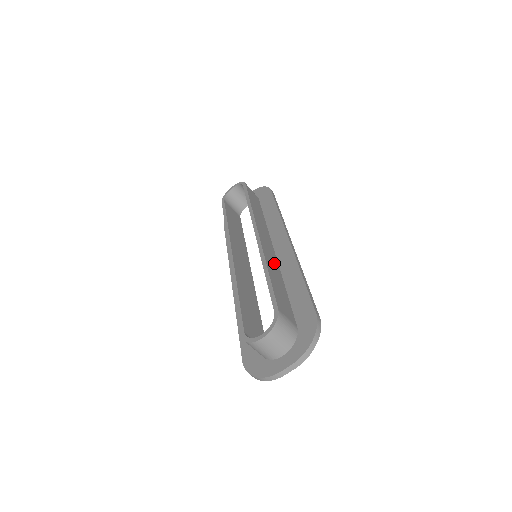
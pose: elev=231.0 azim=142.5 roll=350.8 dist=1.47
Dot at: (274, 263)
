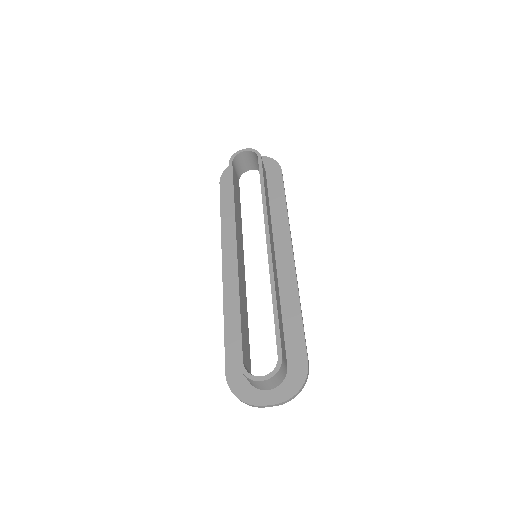
Dot at: occluded
